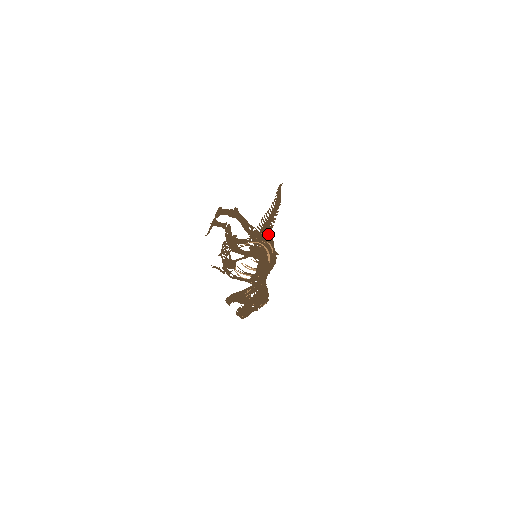
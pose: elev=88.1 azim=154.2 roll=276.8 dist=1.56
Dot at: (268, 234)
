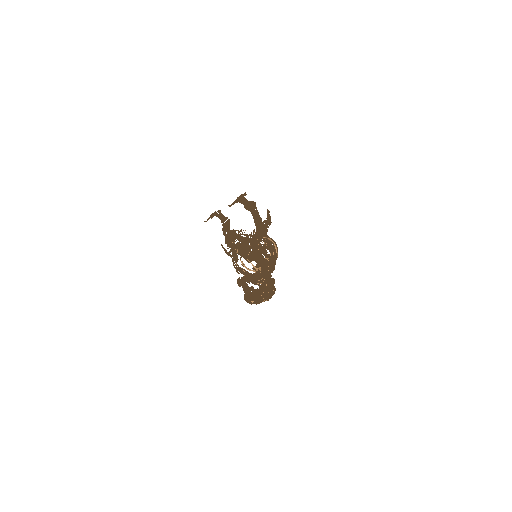
Dot at: occluded
